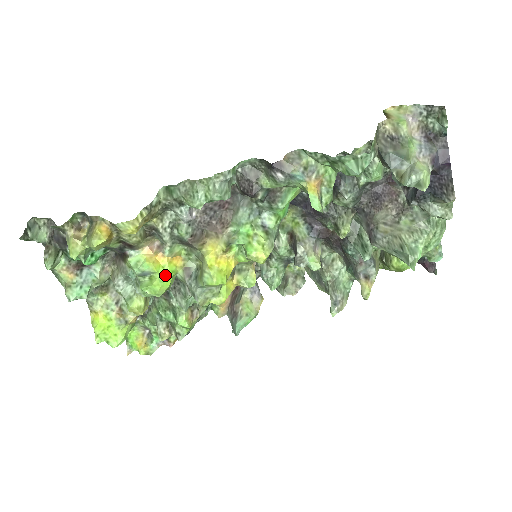
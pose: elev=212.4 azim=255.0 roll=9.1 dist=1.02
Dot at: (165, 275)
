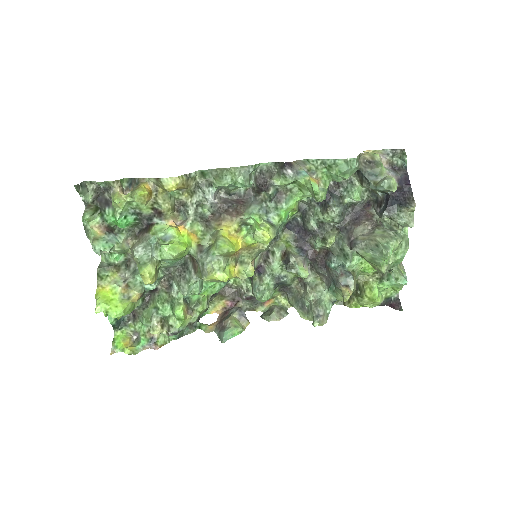
Dot at: (183, 242)
